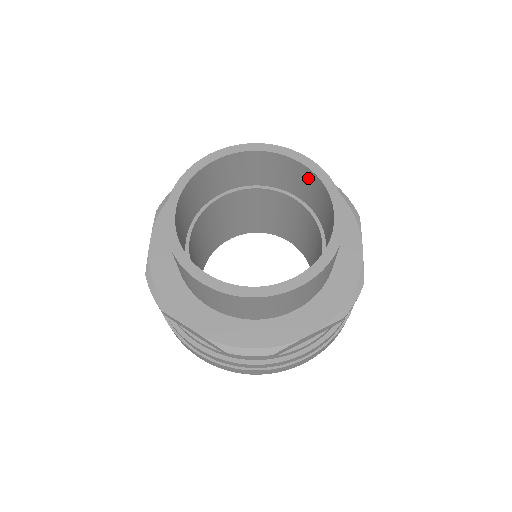
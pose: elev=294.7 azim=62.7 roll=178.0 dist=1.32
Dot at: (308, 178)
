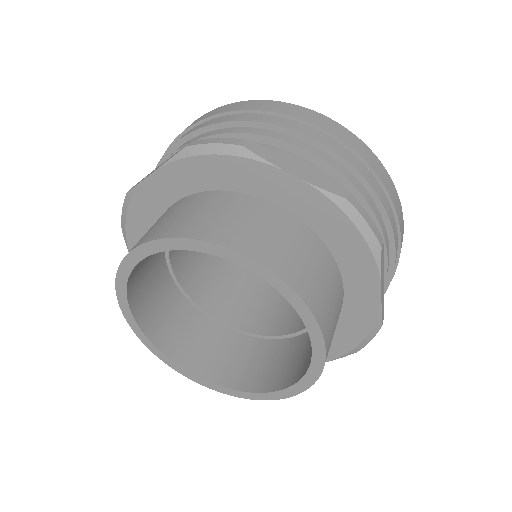
Dot at: occluded
